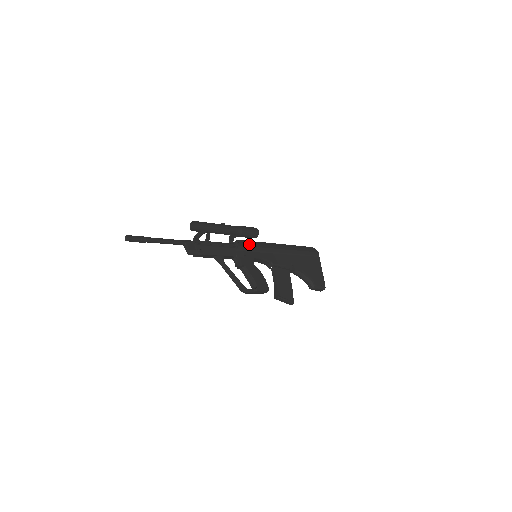
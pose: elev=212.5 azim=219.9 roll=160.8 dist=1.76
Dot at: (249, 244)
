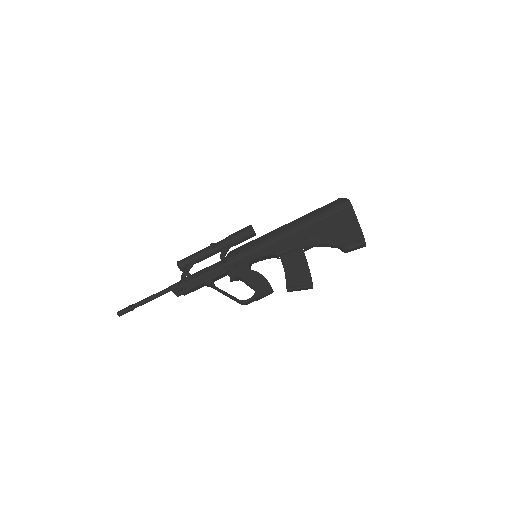
Dot at: (242, 249)
